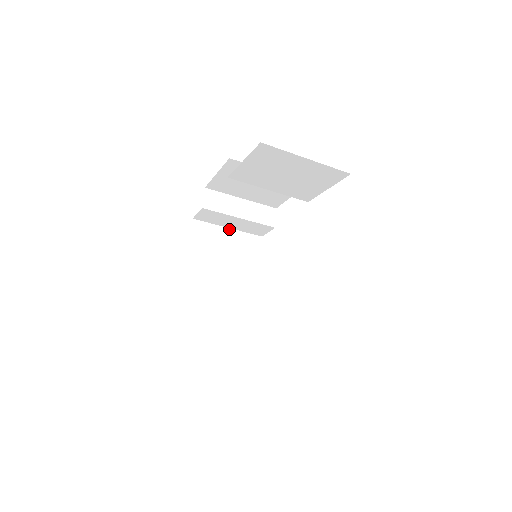
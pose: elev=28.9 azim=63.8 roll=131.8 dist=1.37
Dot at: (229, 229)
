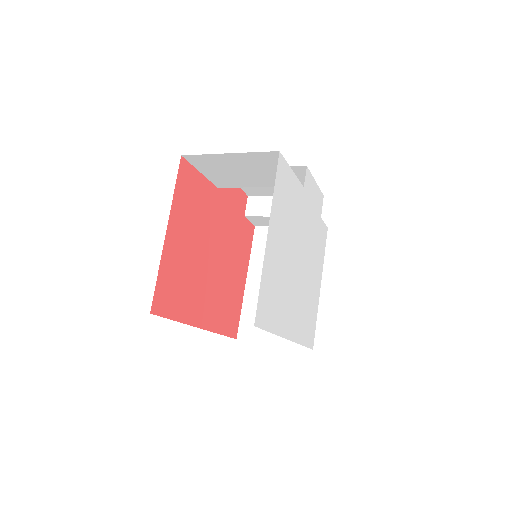
Dot at: occluded
